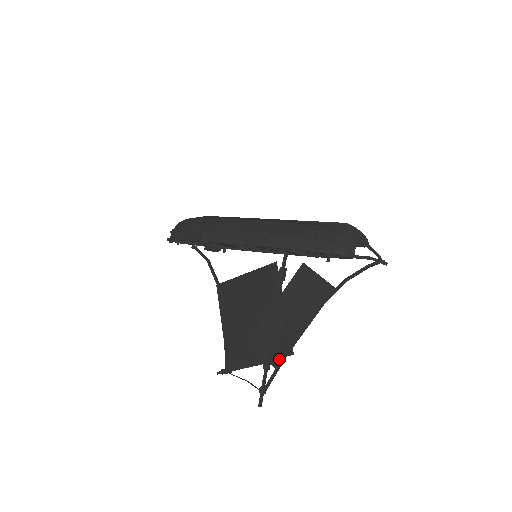
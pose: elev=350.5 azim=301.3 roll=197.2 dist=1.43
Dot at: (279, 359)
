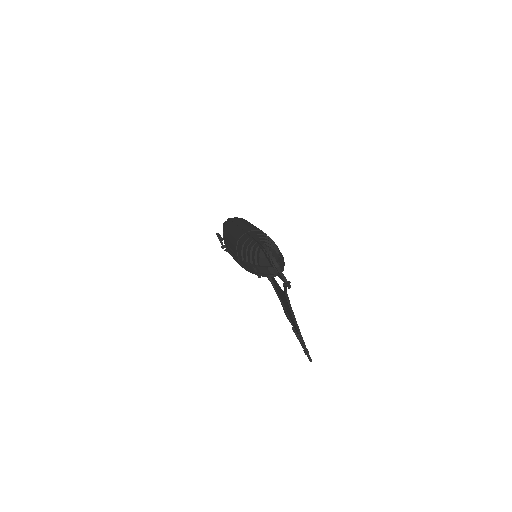
Dot at: occluded
